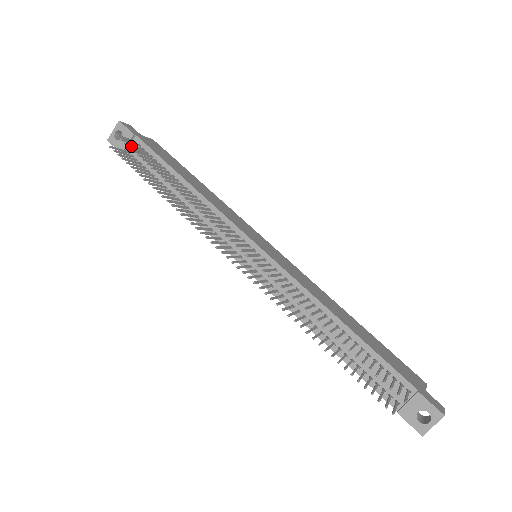
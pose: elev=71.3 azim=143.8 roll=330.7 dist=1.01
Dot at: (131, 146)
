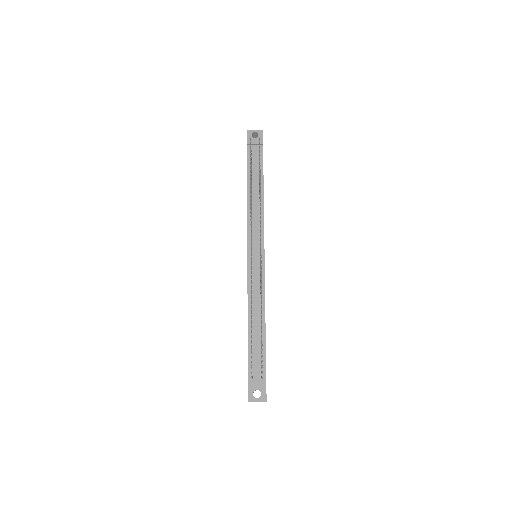
Dot at: (255, 146)
